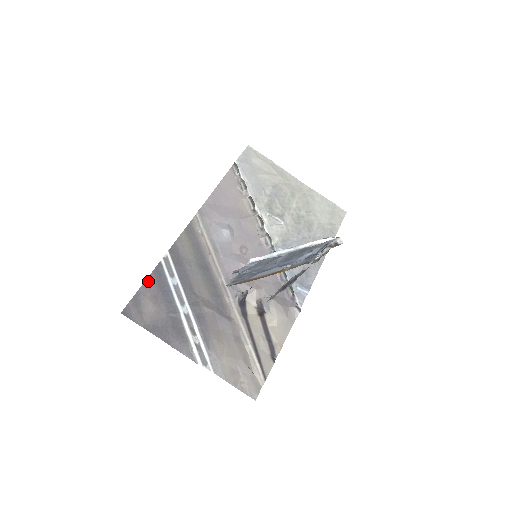
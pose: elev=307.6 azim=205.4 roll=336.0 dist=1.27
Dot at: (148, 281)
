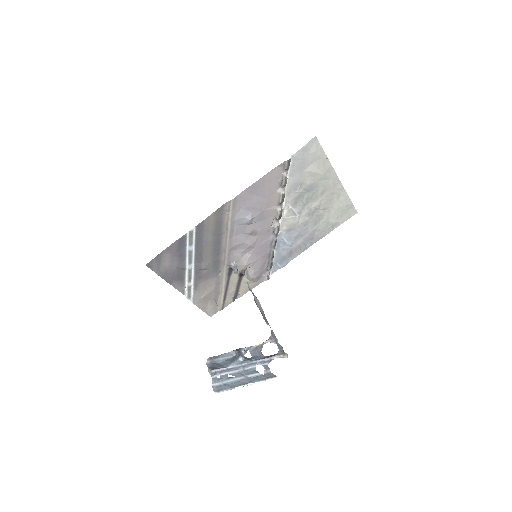
Dot at: (172, 246)
